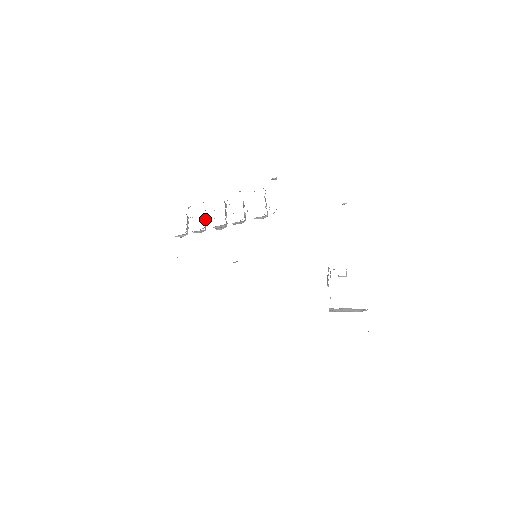
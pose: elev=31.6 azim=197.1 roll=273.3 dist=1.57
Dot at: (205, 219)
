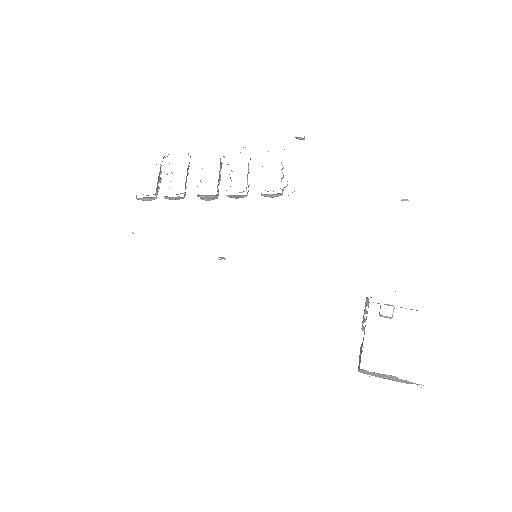
Dot at: (186, 180)
